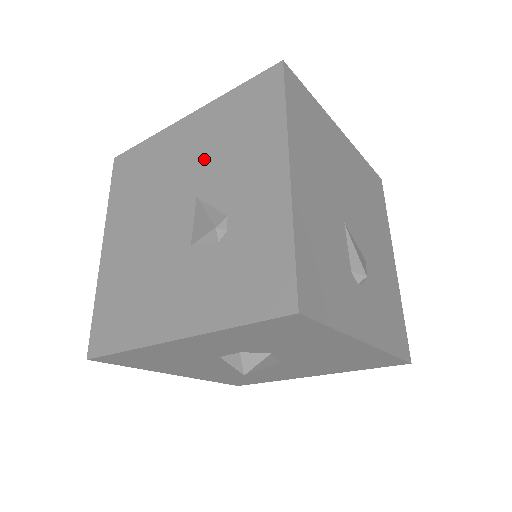
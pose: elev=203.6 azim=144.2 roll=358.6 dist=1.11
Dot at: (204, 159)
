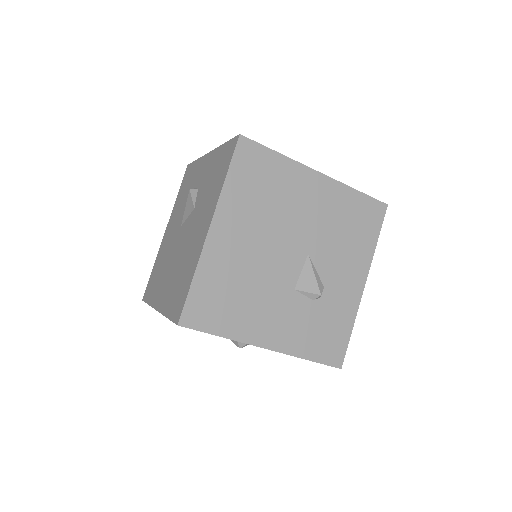
Dot at: (322, 228)
